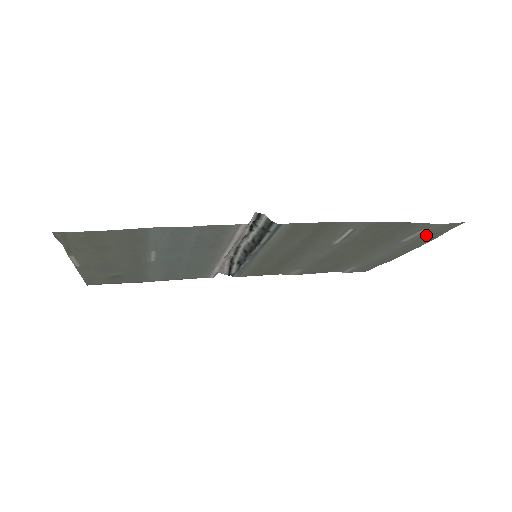
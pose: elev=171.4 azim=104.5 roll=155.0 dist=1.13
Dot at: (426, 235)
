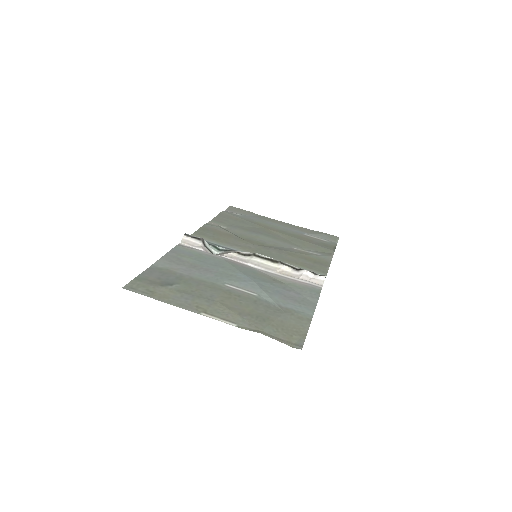
Dot at: (316, 234)
